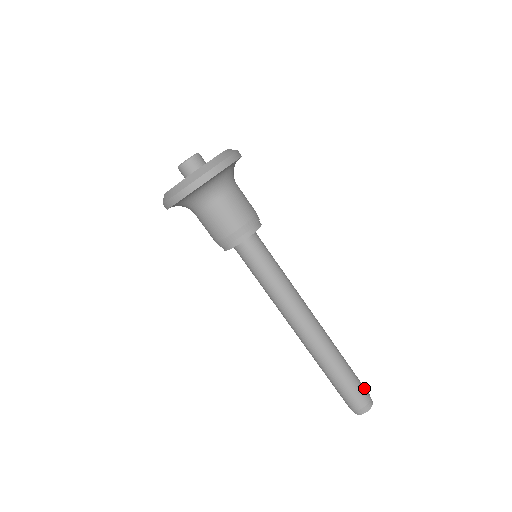
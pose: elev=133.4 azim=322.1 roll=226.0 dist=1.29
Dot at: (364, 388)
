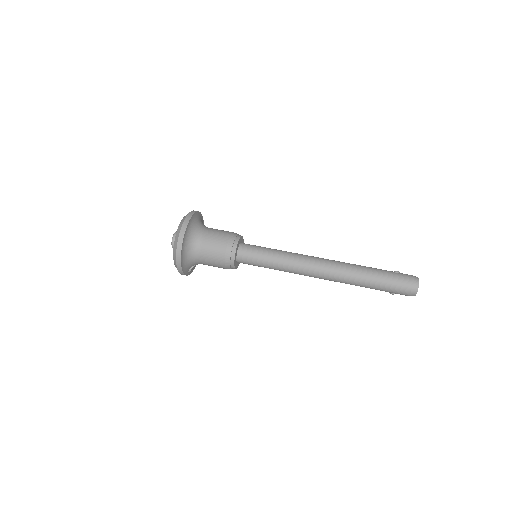
Dot at: occluded
